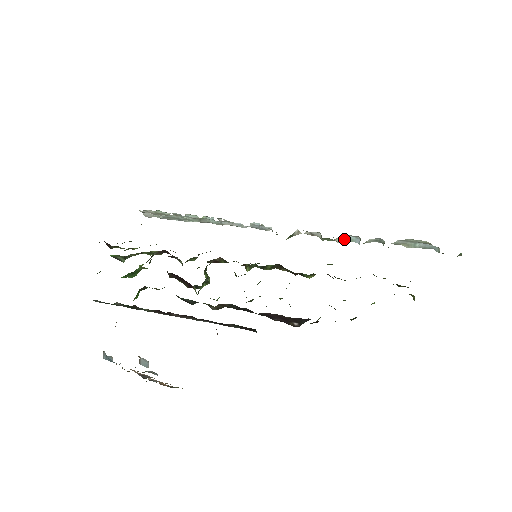
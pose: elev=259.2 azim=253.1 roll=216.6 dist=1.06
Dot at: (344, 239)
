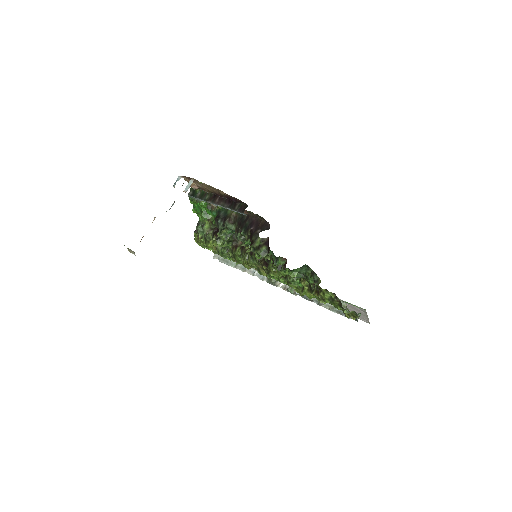
Dot at: occluded
